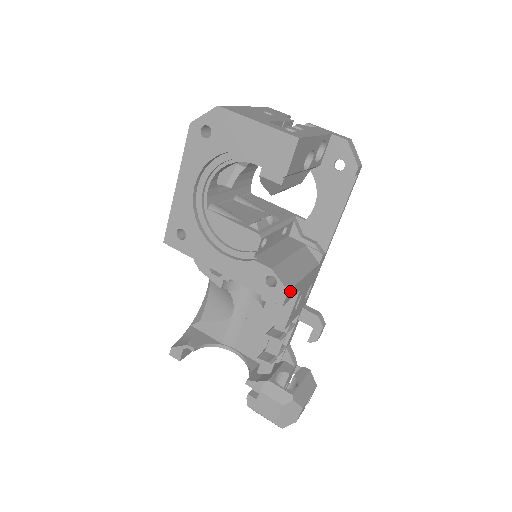
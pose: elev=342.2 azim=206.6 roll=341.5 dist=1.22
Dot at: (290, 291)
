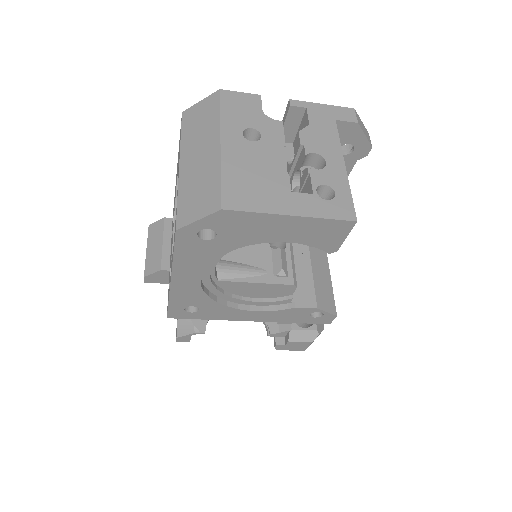
Dot at: (334, 309)
